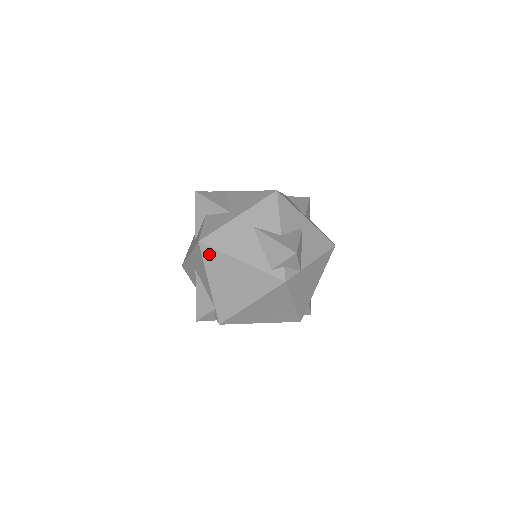
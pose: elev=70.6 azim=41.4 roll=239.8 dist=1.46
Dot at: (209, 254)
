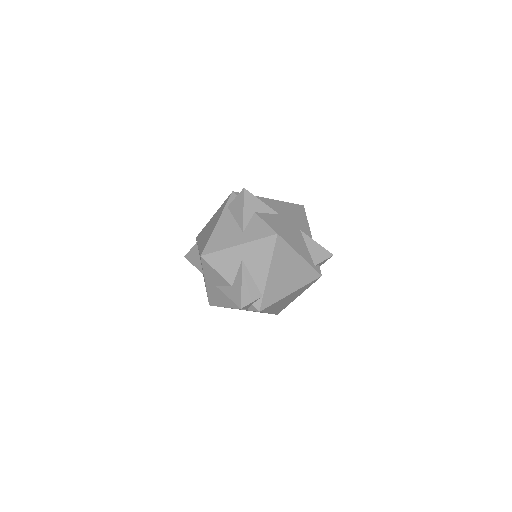
Dot at: (281, 246)
